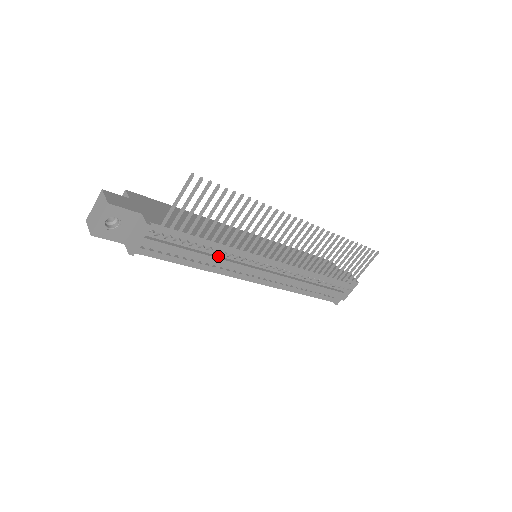
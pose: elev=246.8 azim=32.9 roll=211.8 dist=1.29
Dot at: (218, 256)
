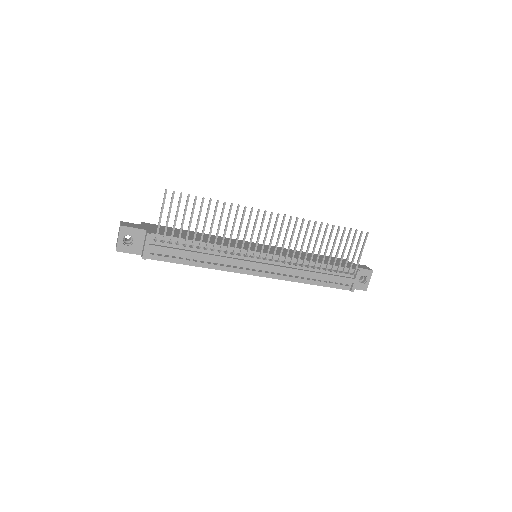
Dot at: (214, 254)
